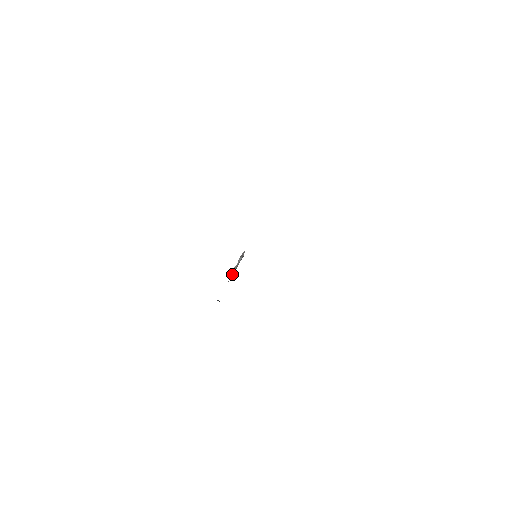
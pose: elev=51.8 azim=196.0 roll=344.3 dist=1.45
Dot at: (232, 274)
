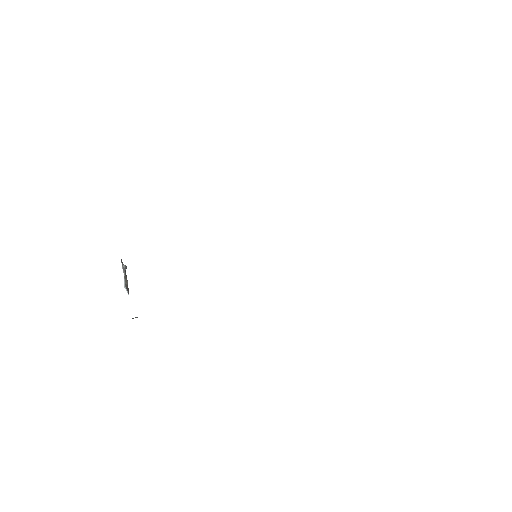
Dot at: (127, 285)
